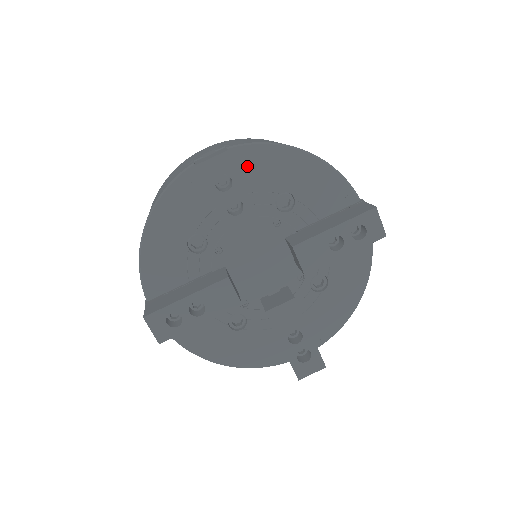
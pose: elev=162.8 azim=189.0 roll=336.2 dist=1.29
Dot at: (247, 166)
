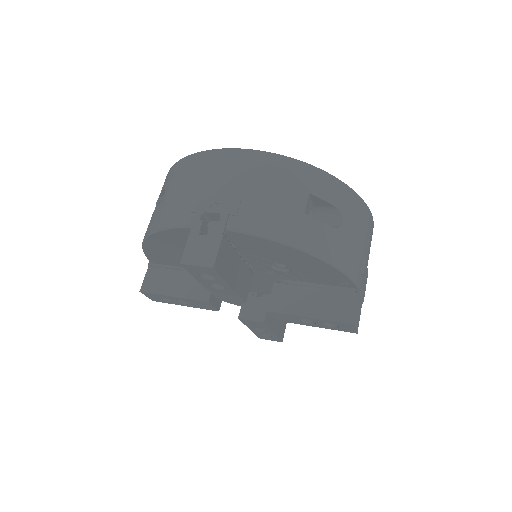
Dot at: (246, 243)
